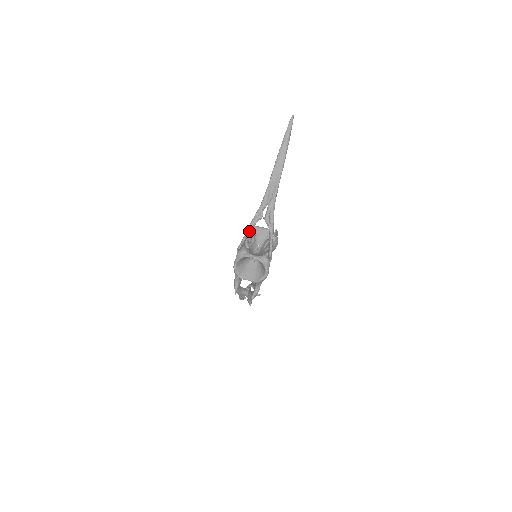
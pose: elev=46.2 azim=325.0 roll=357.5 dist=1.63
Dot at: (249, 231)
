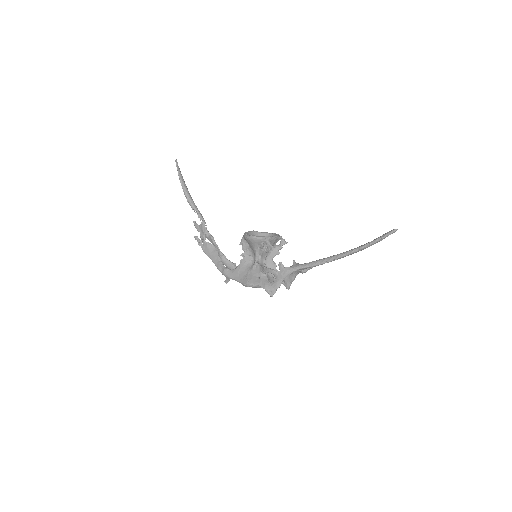
Dot at: (283, 279)
